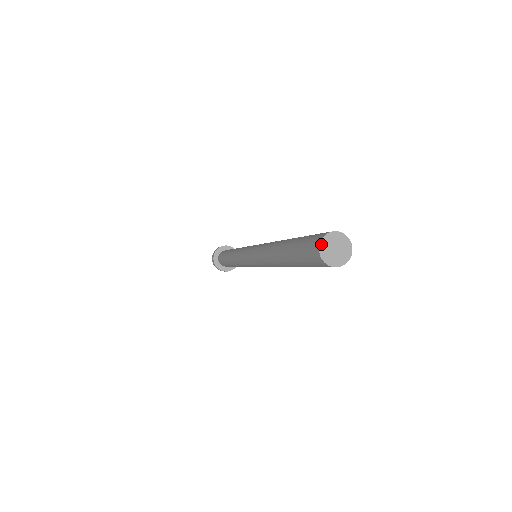
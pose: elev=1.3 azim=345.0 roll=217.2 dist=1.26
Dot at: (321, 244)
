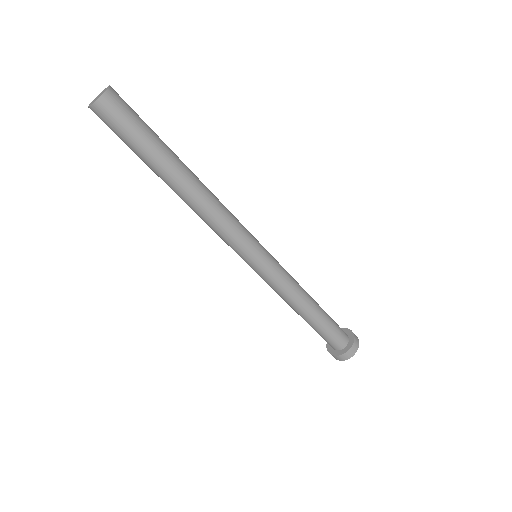
Dot at: (93, 100)
